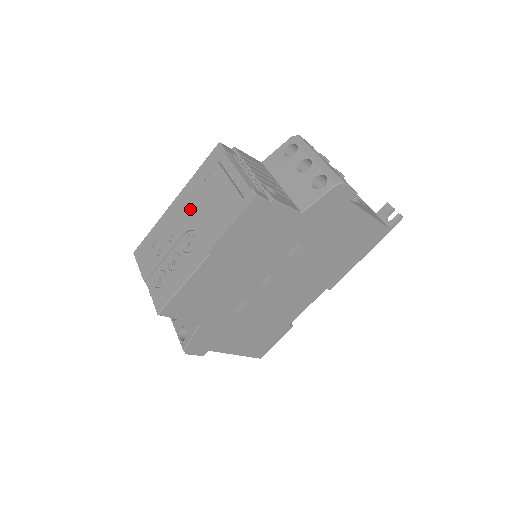
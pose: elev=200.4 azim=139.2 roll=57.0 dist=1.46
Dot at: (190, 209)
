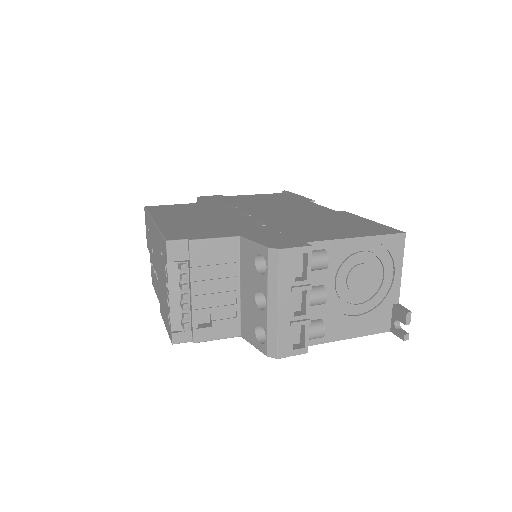
Dot at: (157, 256)
